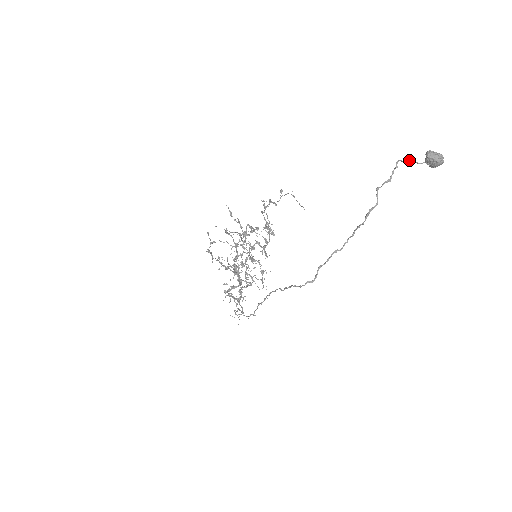
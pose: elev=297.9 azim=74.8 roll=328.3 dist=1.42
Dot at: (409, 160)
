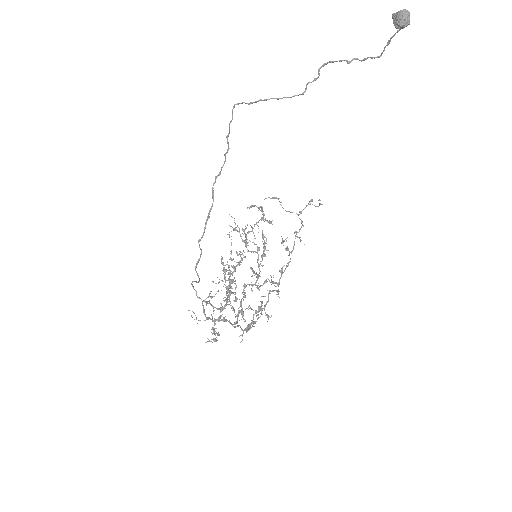
Dot at: (387, 43)
